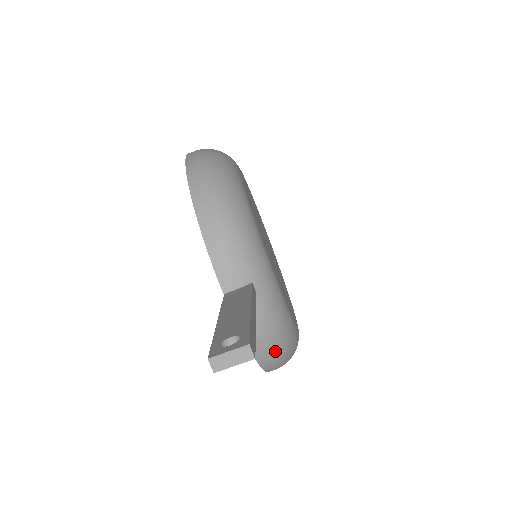
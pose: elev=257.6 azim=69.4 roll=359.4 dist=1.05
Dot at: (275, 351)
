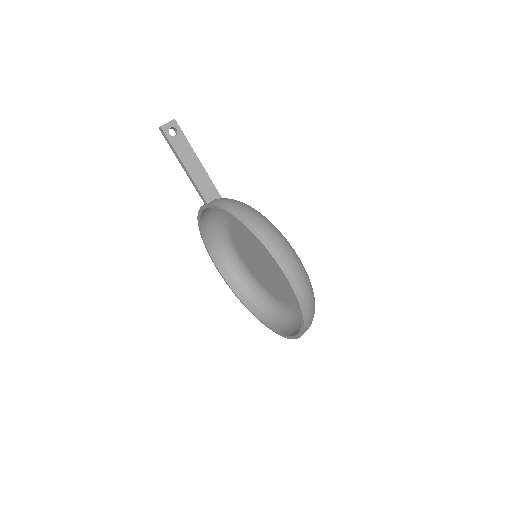
Dot at: (245, 210)
